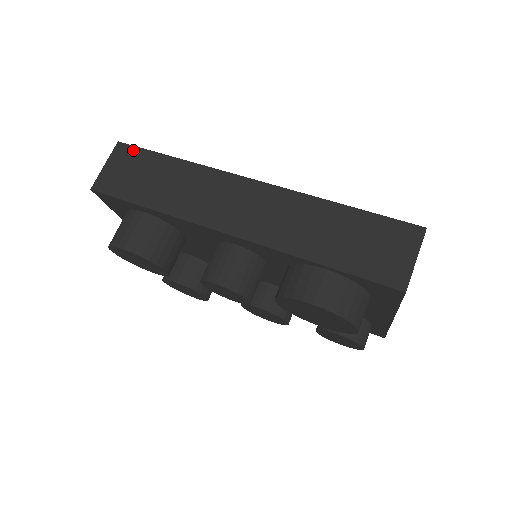
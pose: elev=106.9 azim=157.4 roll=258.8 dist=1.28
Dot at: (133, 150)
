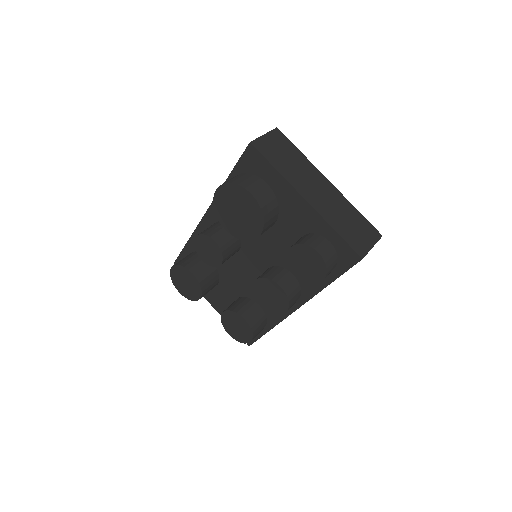
Dot at: occluded
